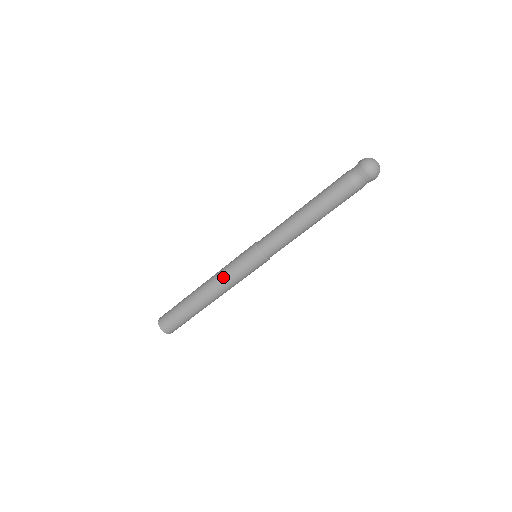
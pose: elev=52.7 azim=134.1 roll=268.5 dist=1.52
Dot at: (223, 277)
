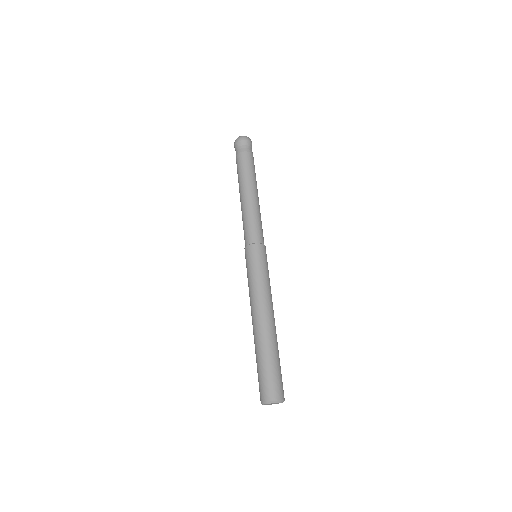
Dot at: (258, 289)
